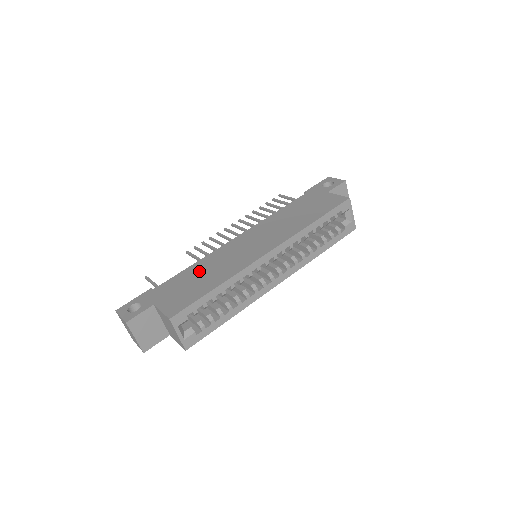
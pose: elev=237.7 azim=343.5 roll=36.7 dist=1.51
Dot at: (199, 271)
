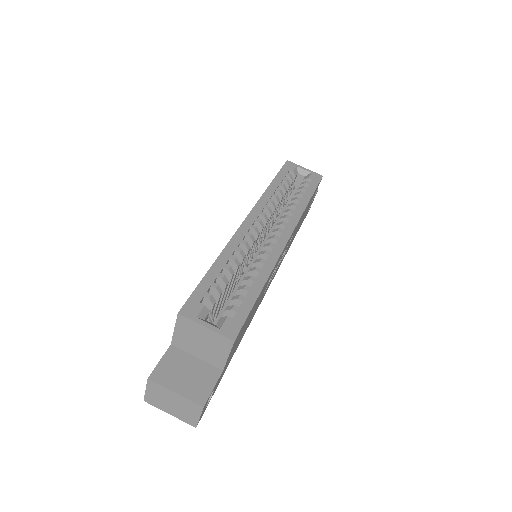
Dot at: occluded
